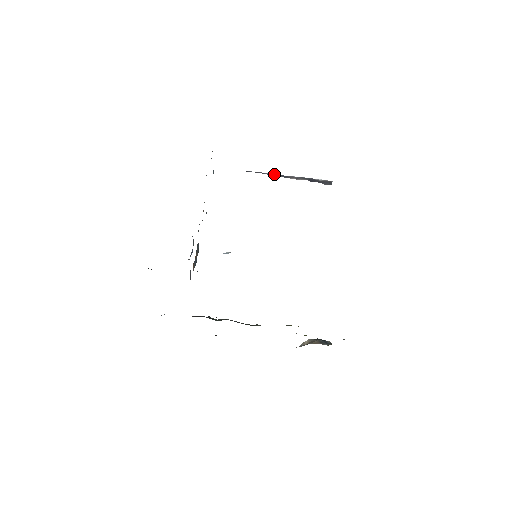
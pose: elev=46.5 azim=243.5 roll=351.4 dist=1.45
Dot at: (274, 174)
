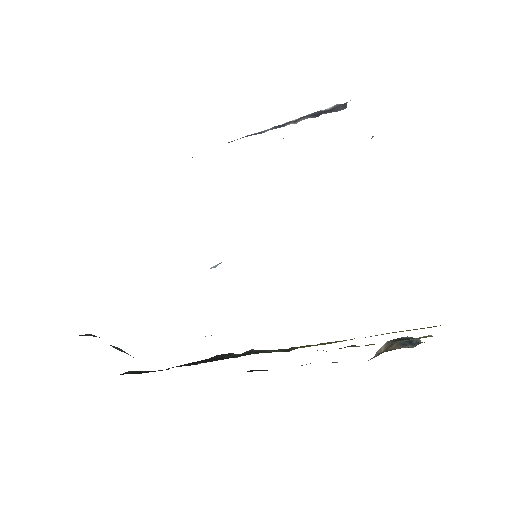
Dot at: (266, 130)
